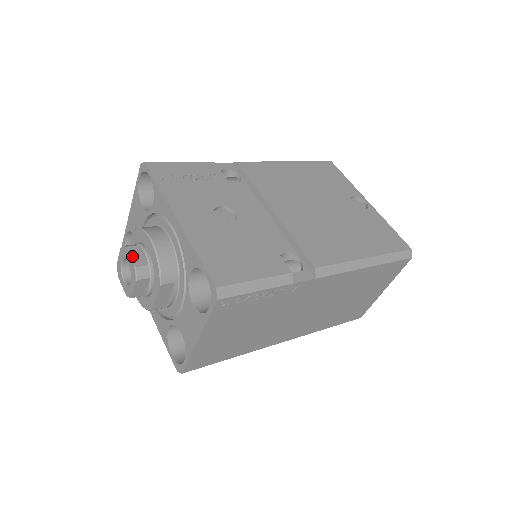
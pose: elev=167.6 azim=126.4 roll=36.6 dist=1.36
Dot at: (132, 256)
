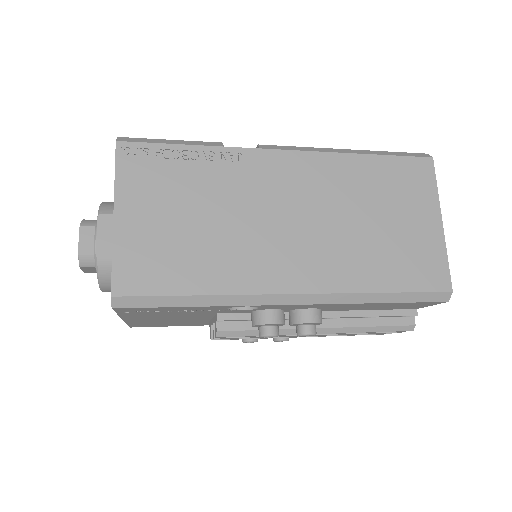
Dot at: occluded
